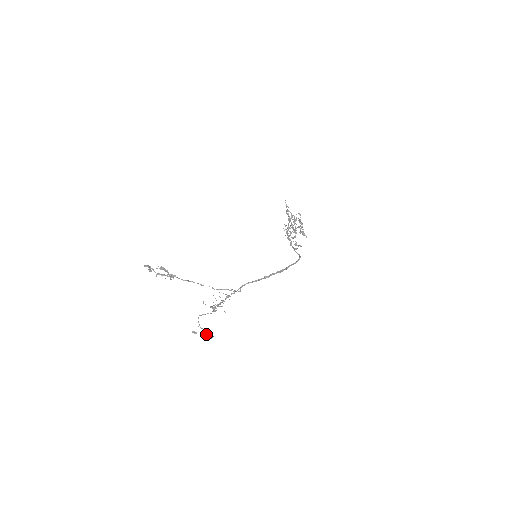
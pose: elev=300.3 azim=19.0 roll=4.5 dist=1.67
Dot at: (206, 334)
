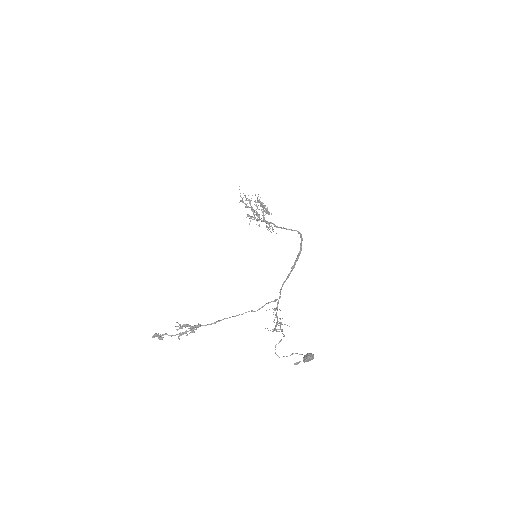
Dot at: (309, 357)
